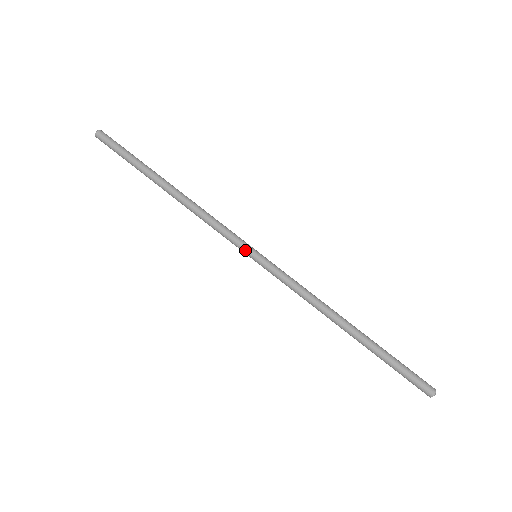
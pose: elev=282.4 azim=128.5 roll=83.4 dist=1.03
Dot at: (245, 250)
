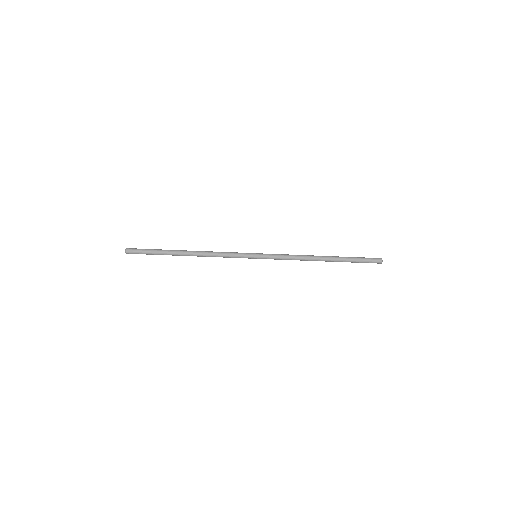
Dot at: occluded
